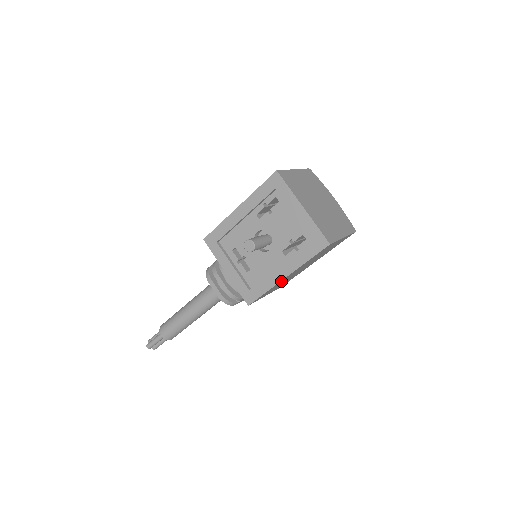
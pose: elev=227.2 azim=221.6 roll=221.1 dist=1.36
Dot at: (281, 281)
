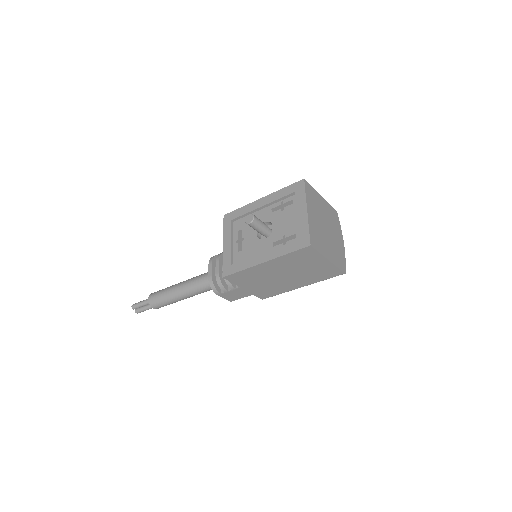
Dot at: (259, 268)
